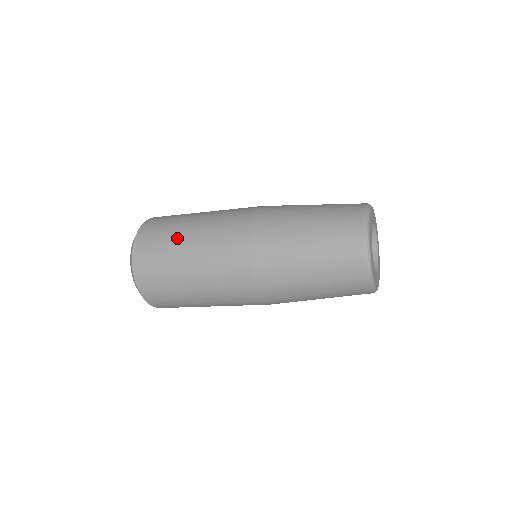
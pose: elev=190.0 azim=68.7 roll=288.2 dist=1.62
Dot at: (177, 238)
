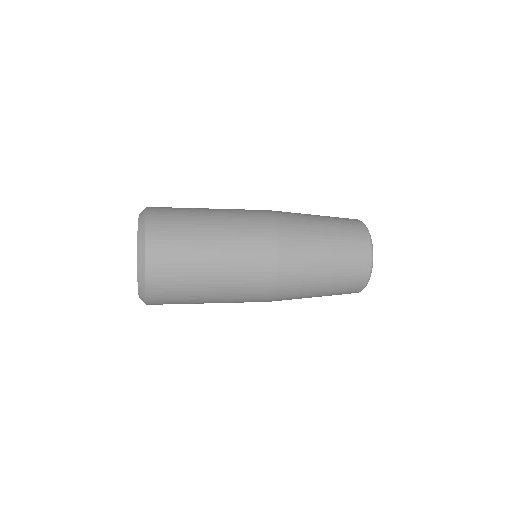
Dot at: (199, 216)
